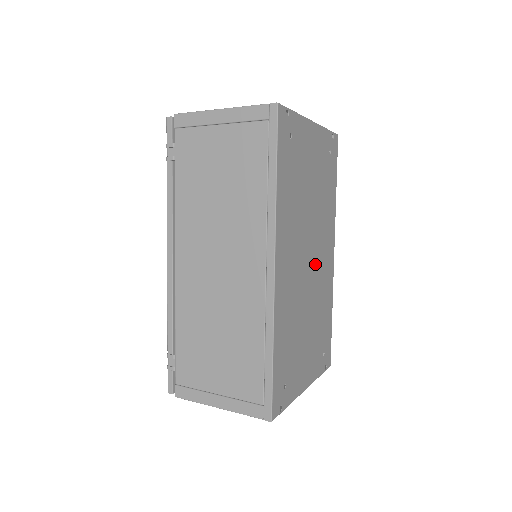
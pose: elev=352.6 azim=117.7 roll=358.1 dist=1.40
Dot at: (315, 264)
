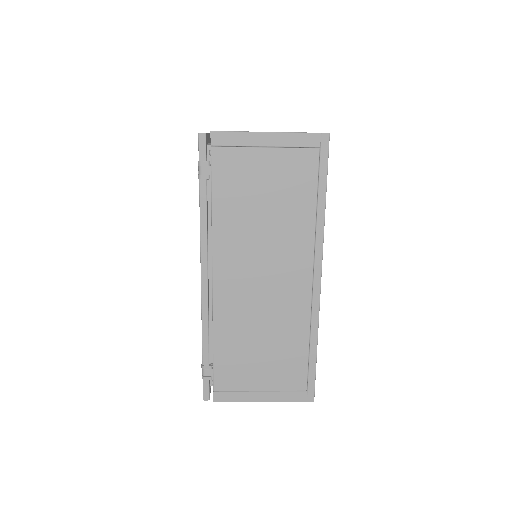
Dot at: occluded
